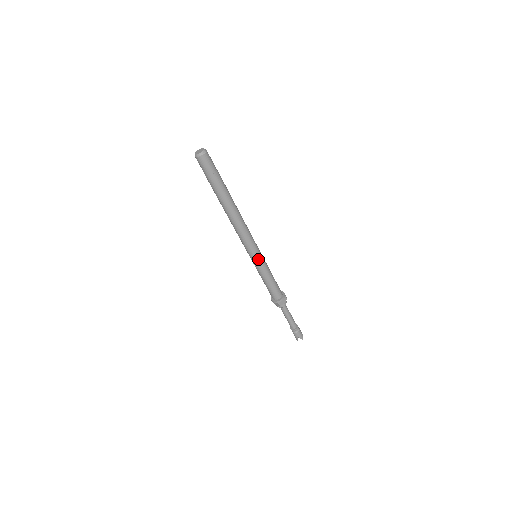
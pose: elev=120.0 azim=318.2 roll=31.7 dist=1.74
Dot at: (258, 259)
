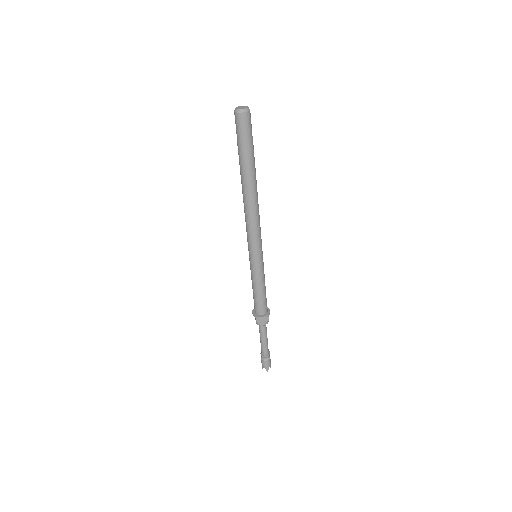
Dot at: (254, 260)
